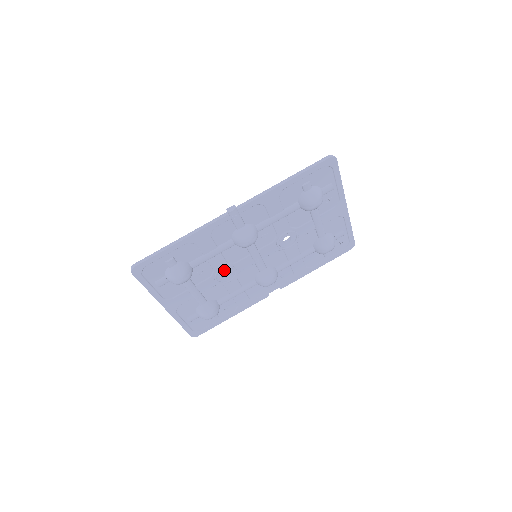
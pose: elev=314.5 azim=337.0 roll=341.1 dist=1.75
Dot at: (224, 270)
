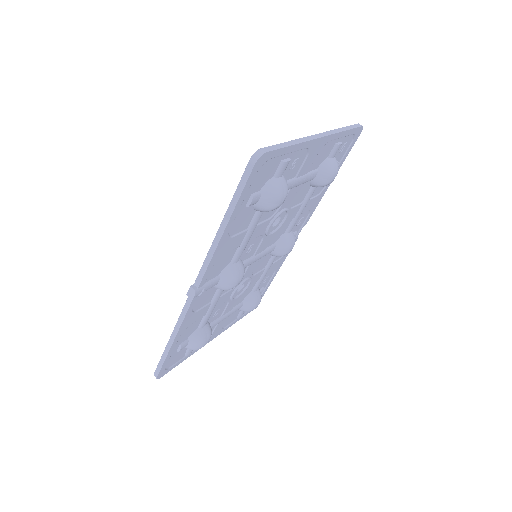
Dot at: occluded
